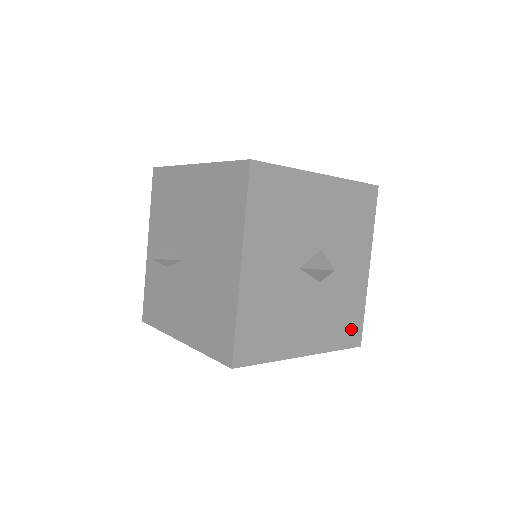
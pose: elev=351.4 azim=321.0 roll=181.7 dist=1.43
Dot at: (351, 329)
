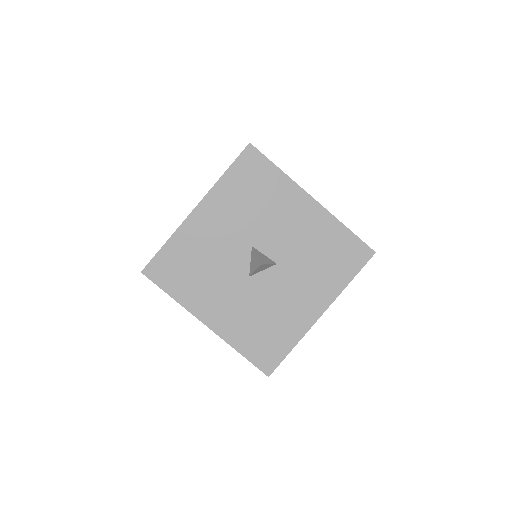
Dot at: (349, 254)
